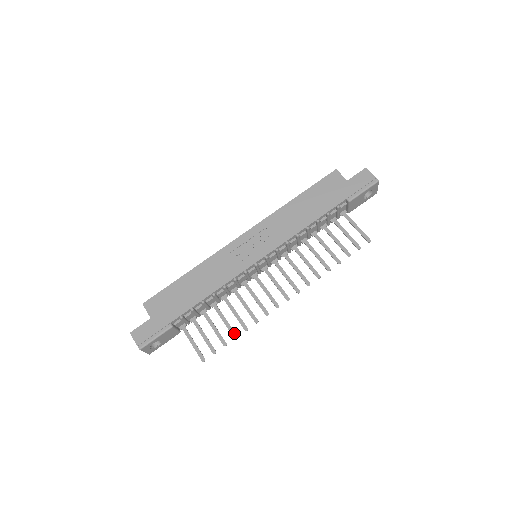
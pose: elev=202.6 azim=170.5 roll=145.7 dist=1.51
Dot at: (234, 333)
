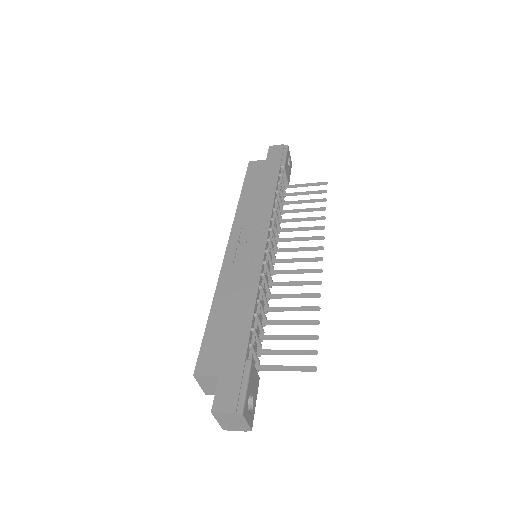
Dot at: (312, 321)
